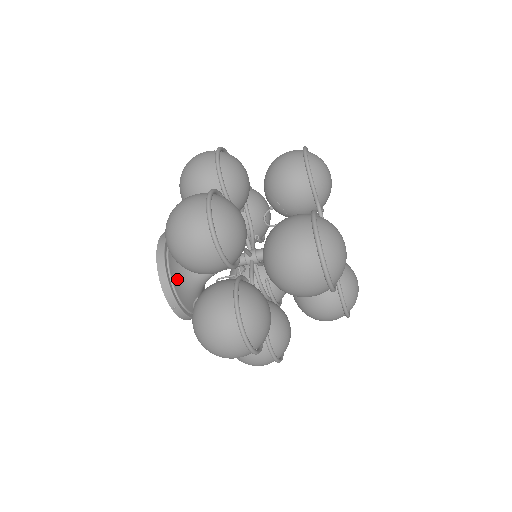
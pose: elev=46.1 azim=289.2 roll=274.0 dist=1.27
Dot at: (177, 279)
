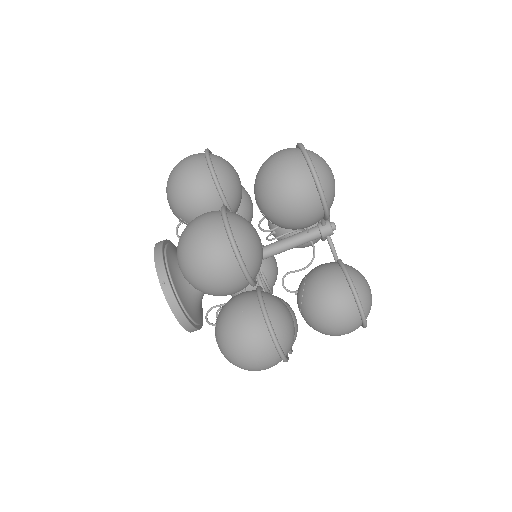
Dot at: (172, 262)
